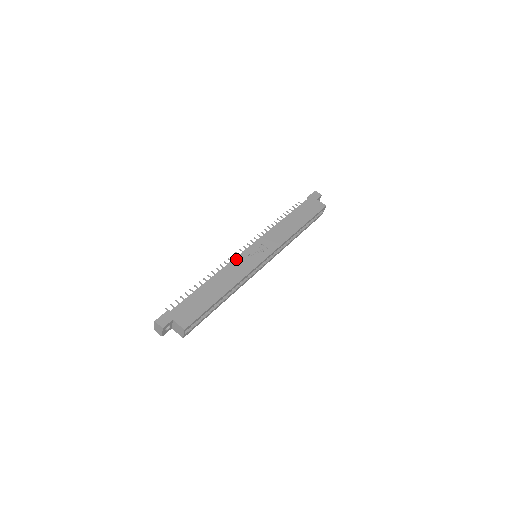
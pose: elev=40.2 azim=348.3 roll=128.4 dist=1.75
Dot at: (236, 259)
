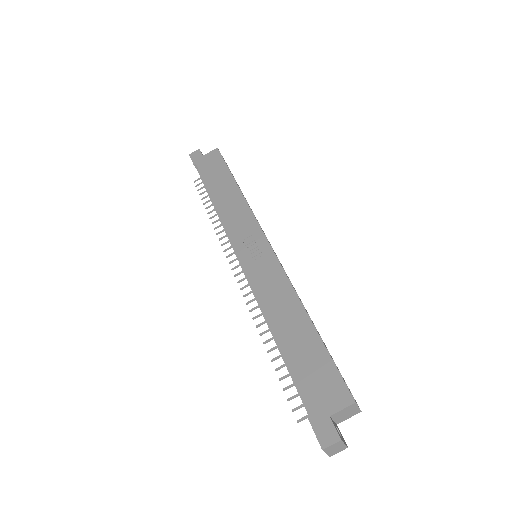
Dot at: (253, 283)
